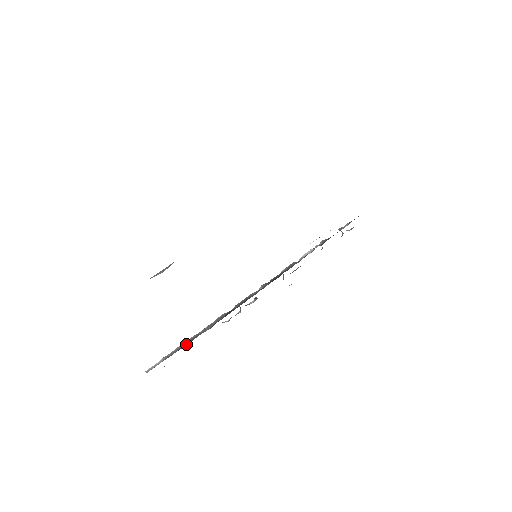
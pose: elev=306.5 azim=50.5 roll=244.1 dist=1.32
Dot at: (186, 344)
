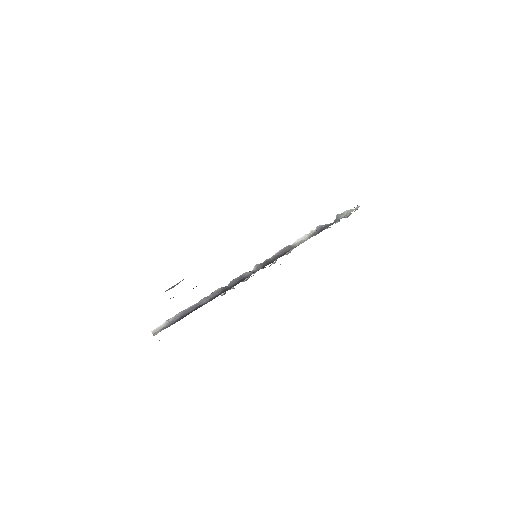
Dot at: (186, 313)
